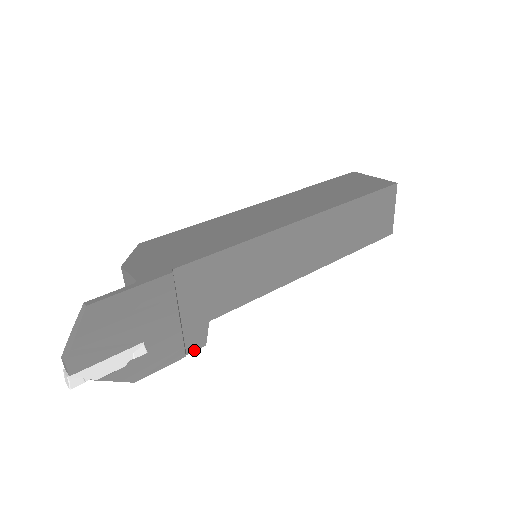
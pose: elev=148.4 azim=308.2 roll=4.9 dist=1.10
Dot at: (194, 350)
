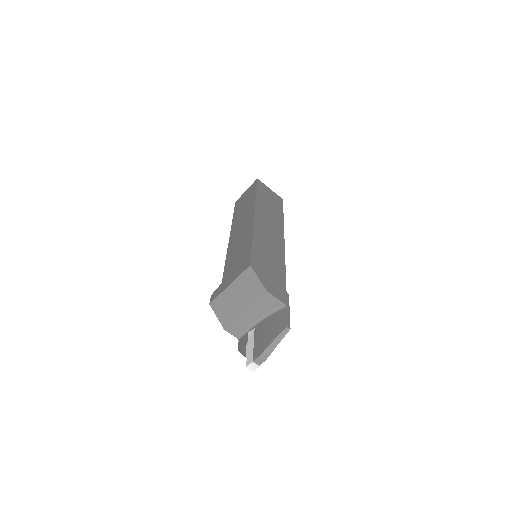
Dot at: occluded
